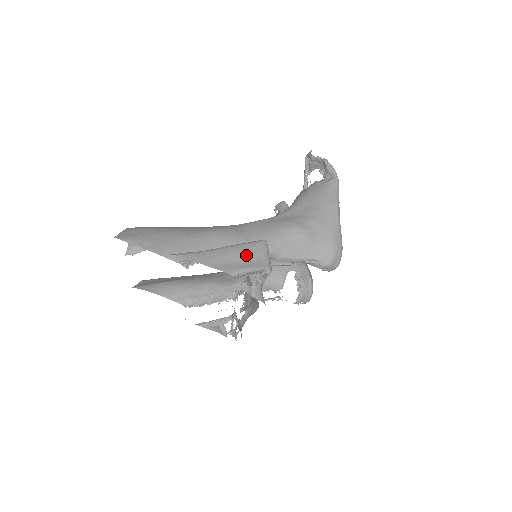
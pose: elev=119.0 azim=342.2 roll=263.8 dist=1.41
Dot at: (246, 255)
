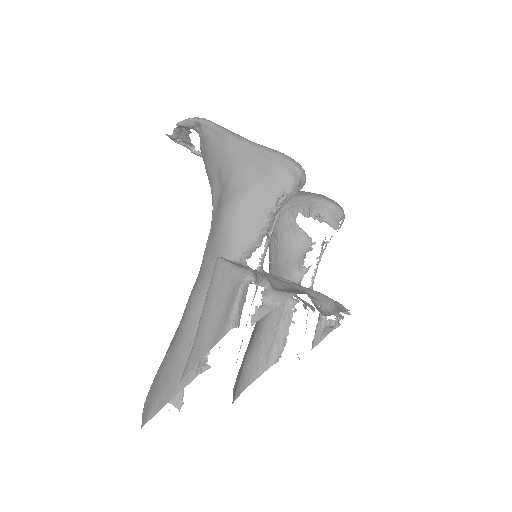
Dot at: (220, 295)
